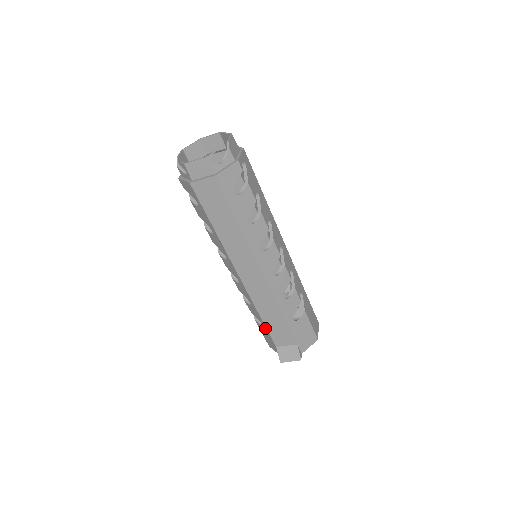
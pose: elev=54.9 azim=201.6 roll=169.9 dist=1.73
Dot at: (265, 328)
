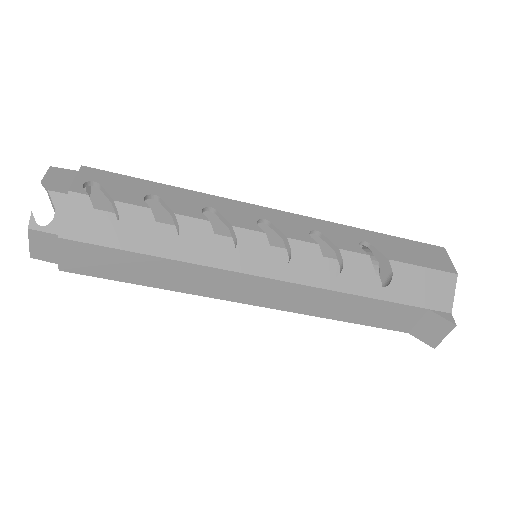
Dot at: occluded
